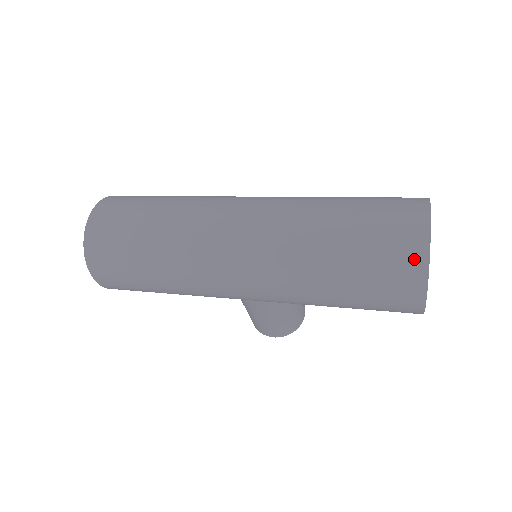
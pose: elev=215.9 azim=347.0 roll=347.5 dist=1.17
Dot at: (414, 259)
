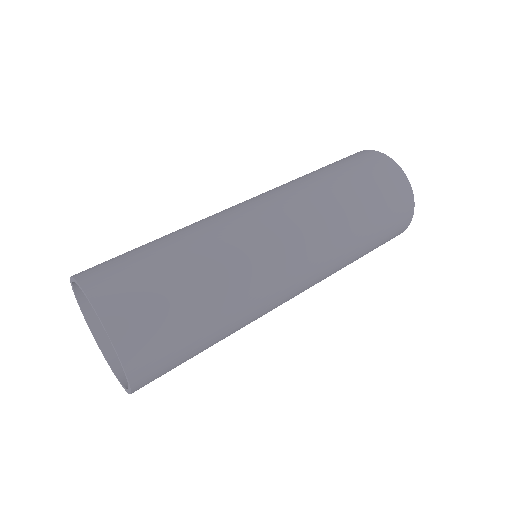
Dot at: (407, 214)
